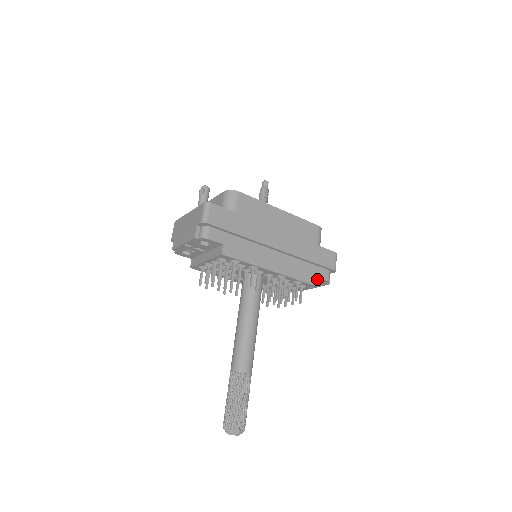
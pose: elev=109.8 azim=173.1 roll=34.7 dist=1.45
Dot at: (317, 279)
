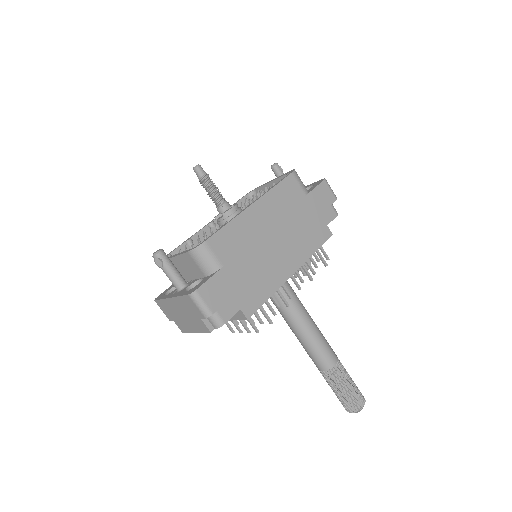
Dot at: occluded
